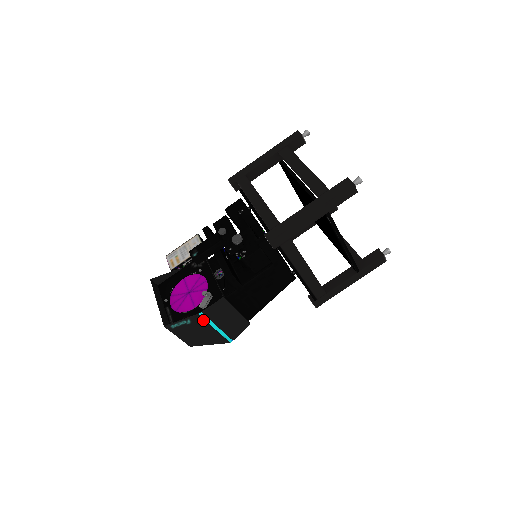
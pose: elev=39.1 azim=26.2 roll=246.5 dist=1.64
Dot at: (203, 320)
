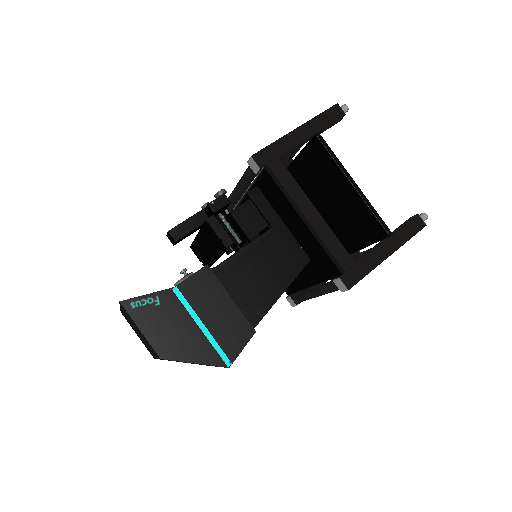
Dot at: (180, 304)
